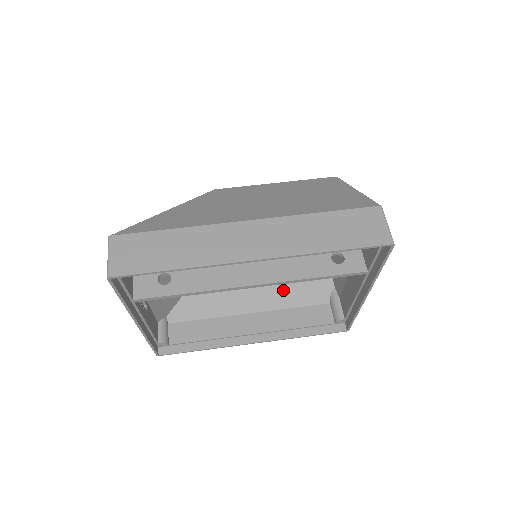
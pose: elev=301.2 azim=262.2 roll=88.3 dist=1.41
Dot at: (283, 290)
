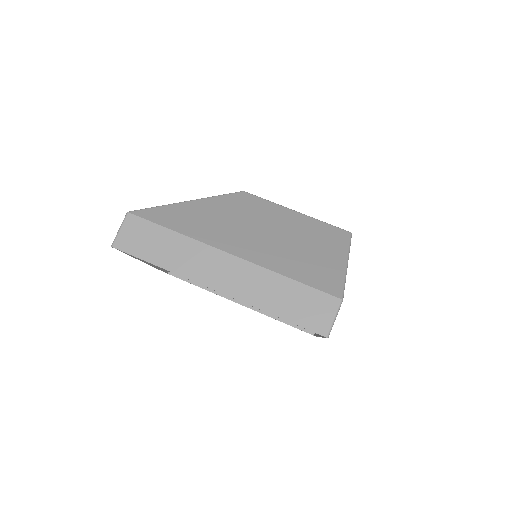
Dot at: occluded
